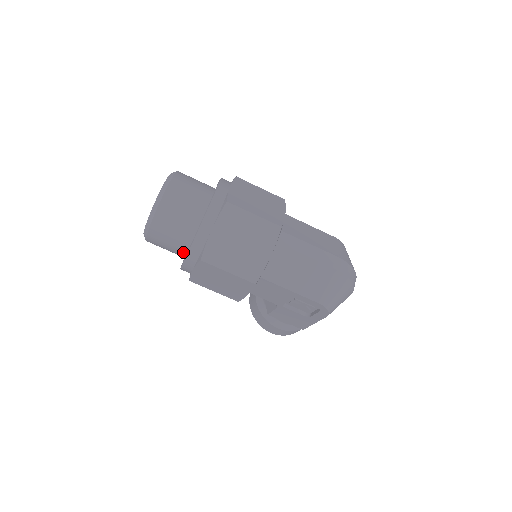
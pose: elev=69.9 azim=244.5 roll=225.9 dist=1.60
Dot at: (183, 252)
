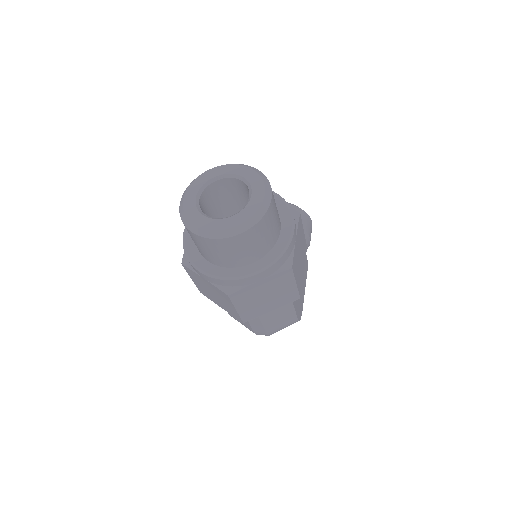
Dot at: occluded
